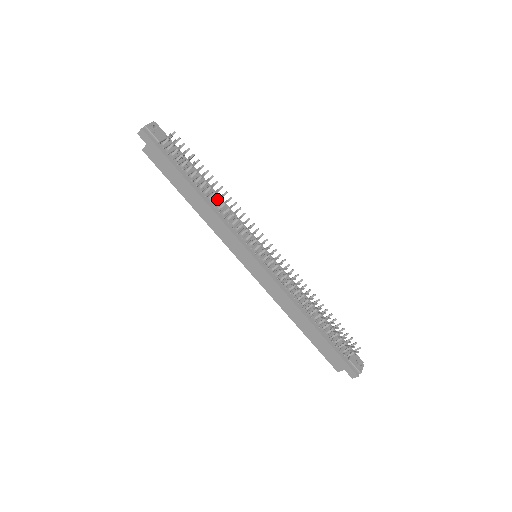
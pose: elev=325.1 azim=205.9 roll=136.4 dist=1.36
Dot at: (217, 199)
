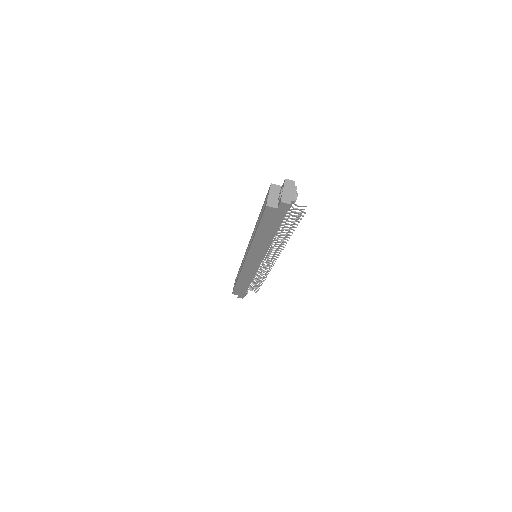
Dot at: occluded
